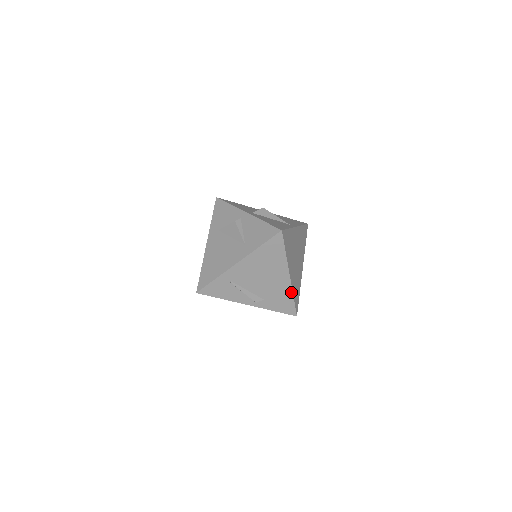
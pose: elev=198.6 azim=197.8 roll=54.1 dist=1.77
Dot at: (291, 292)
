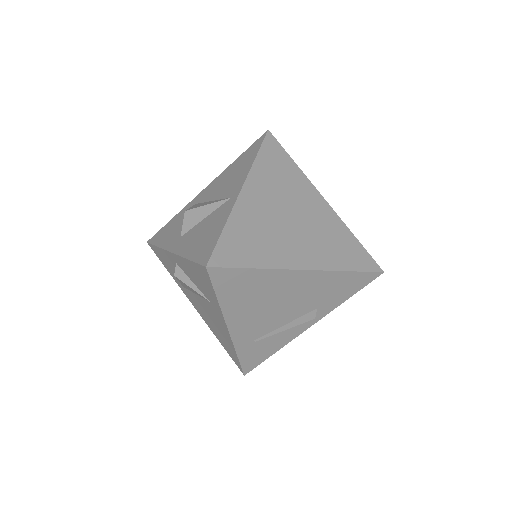
Dot at: (335, 273)
